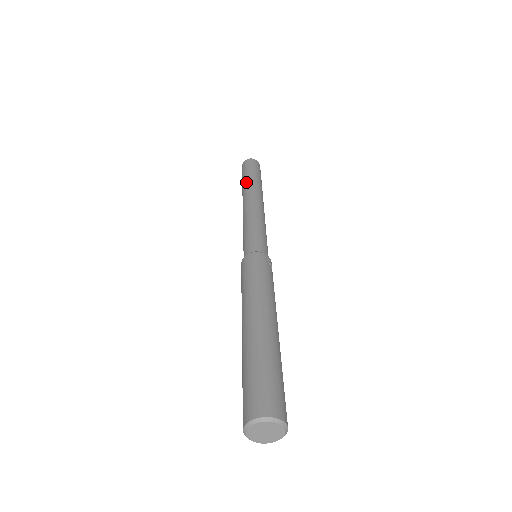
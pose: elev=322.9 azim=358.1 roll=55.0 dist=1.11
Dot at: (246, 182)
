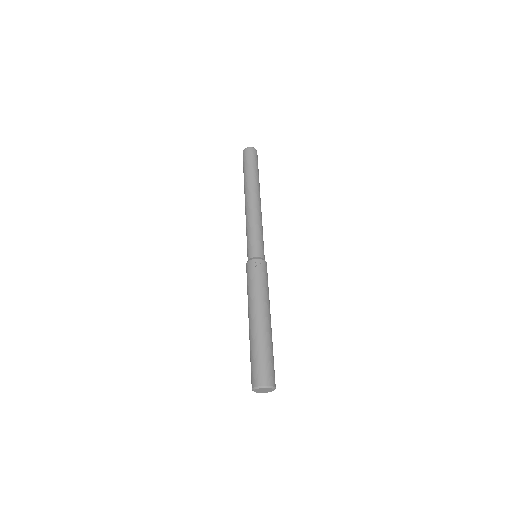
Dot at: occluded
